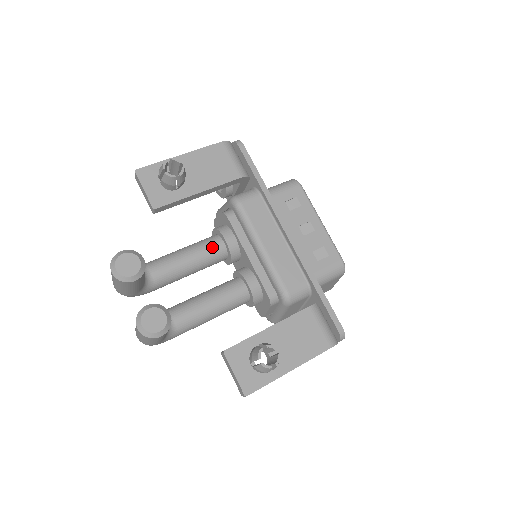
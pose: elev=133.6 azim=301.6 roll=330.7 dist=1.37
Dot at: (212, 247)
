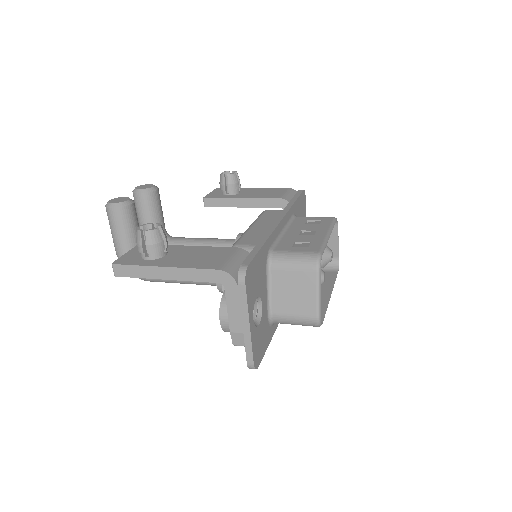
Dot at: (227, 240)
